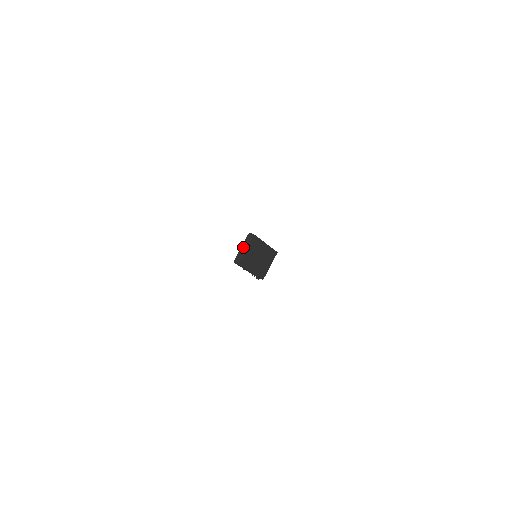
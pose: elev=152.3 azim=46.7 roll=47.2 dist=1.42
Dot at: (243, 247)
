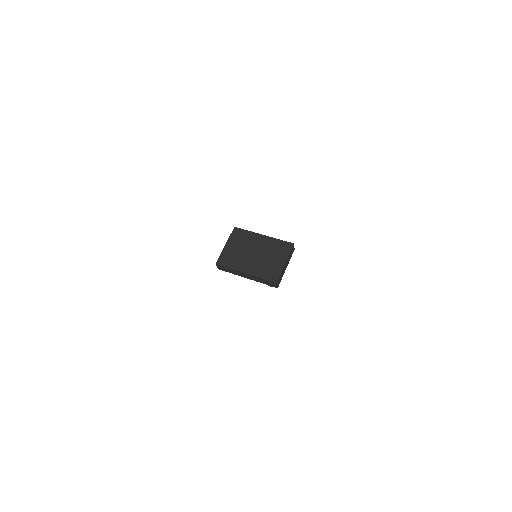
Dot at: occluded
